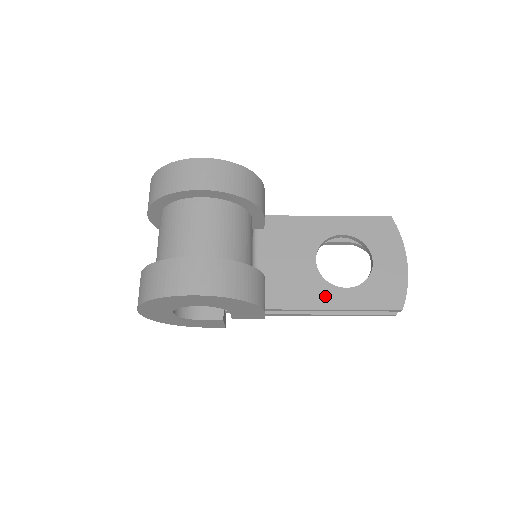
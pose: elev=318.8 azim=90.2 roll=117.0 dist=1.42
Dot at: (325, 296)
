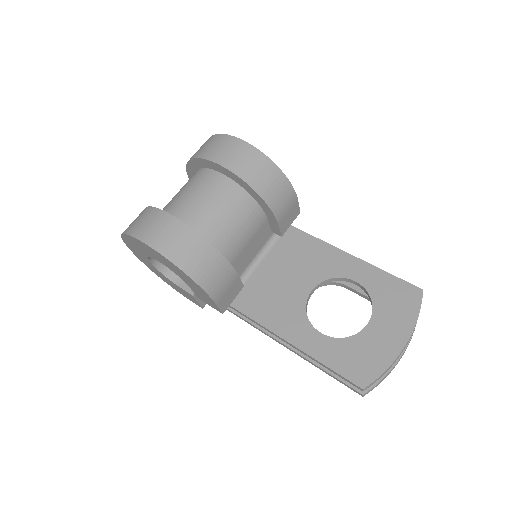
Dot at: (295, 328)
